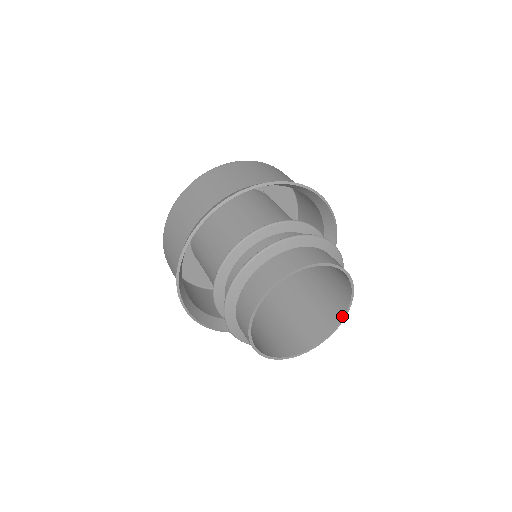
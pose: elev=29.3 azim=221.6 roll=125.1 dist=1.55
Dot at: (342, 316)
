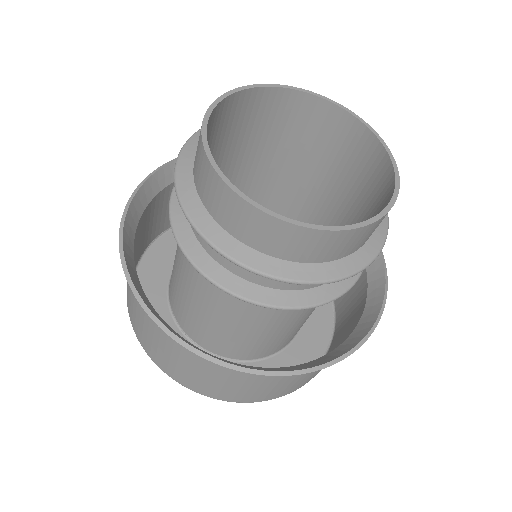
Dot at: (383, 152)
